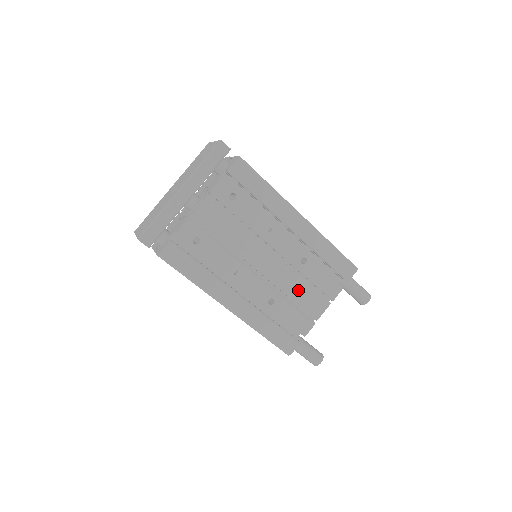
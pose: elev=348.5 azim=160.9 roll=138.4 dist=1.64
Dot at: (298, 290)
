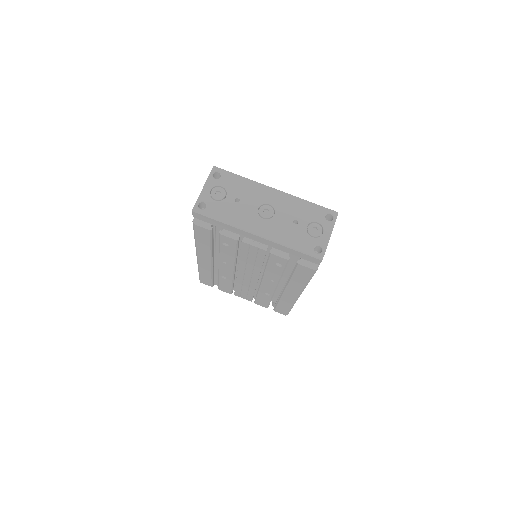
Dot at: (245, 289)
